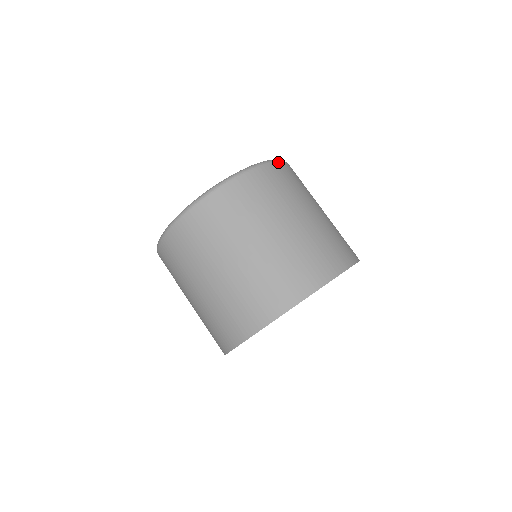
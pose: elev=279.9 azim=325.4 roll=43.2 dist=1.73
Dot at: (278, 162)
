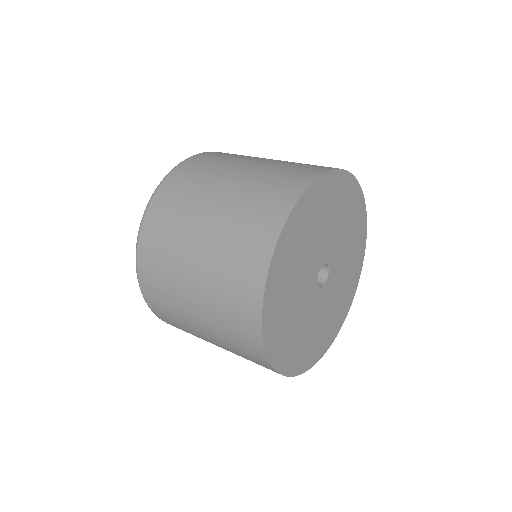
Dot at: occluded
